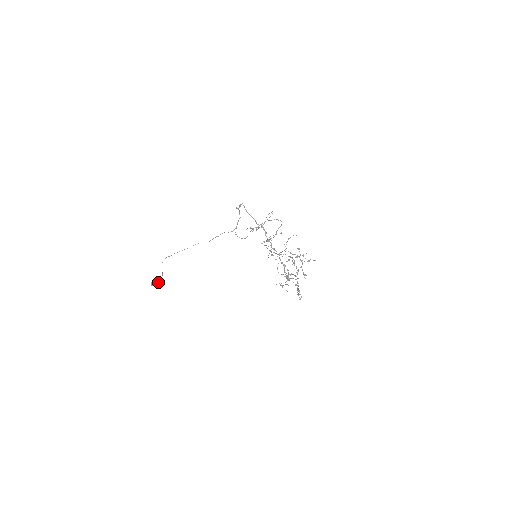
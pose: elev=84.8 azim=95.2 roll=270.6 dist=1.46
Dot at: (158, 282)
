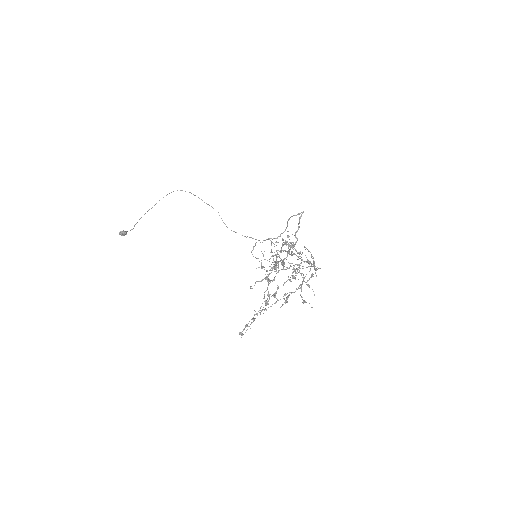
Dot at: (131, 229)
